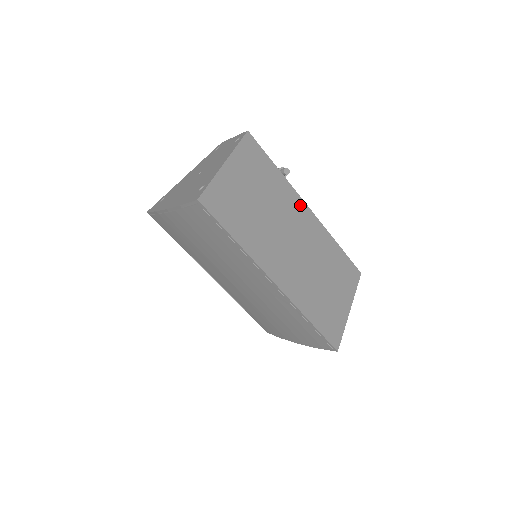
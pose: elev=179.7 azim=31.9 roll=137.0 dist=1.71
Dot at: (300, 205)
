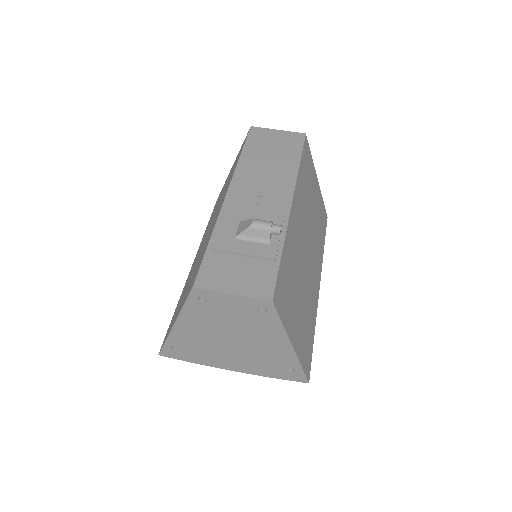
Dot at: (293, 220)
